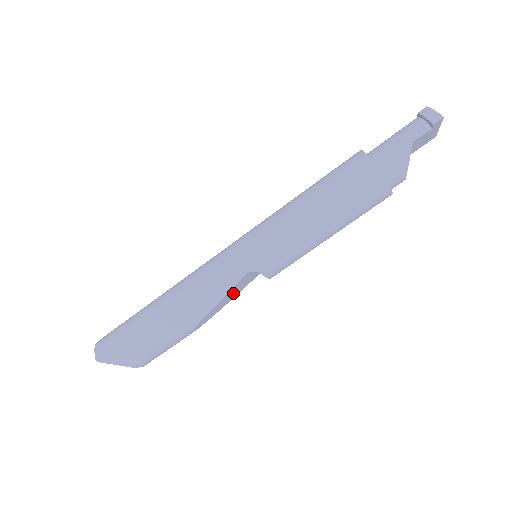
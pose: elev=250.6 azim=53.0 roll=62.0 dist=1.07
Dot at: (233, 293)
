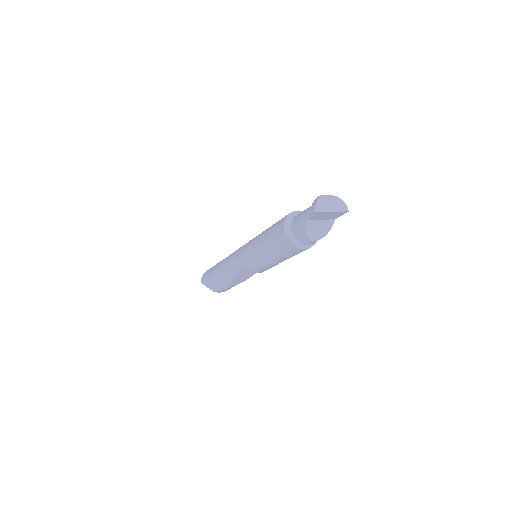
Dot at: (248, 273)
